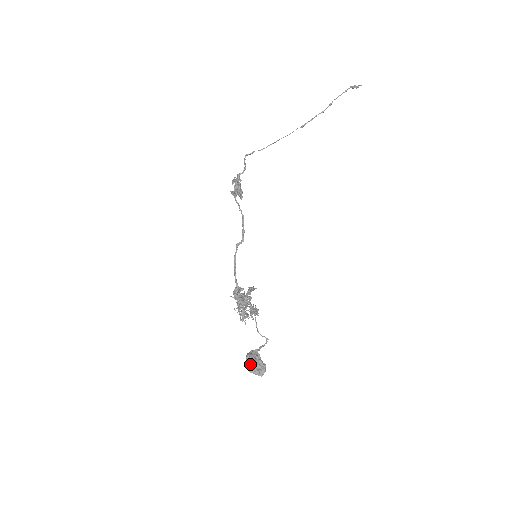
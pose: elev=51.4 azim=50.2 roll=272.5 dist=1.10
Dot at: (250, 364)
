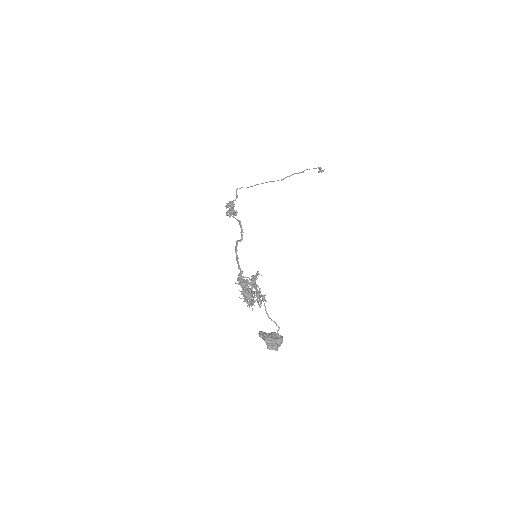
Dot at: (264, 336)
